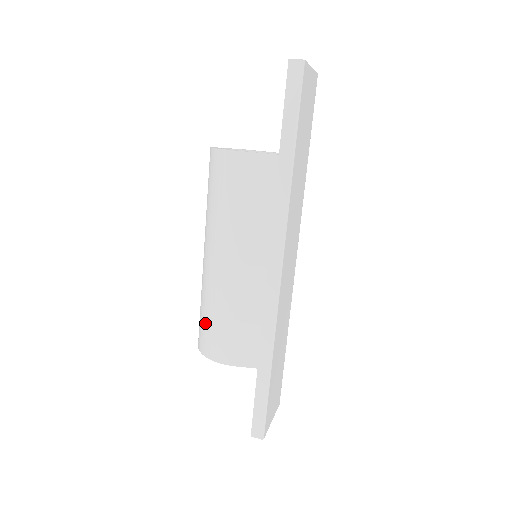
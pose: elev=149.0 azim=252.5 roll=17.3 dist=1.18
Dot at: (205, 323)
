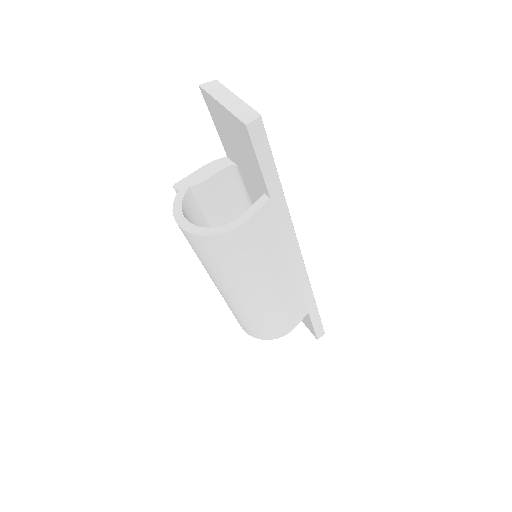
Dot at: (261, 327)
